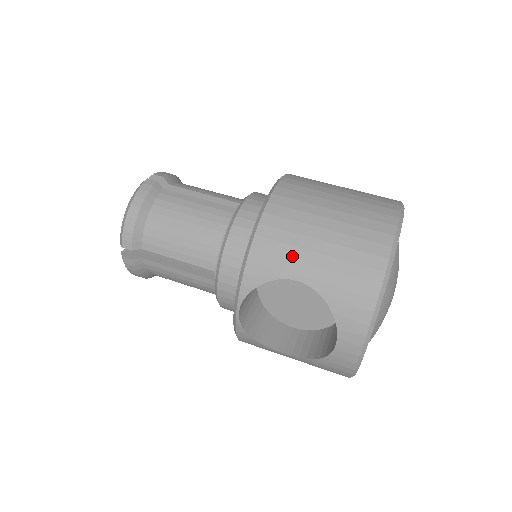
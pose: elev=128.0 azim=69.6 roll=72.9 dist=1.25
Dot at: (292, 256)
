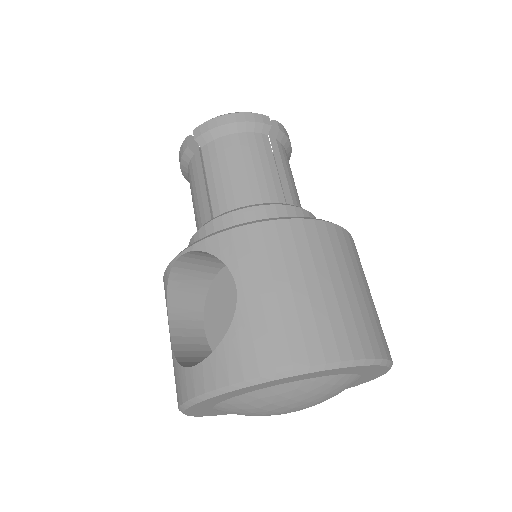
Dot at: (258, 267)
